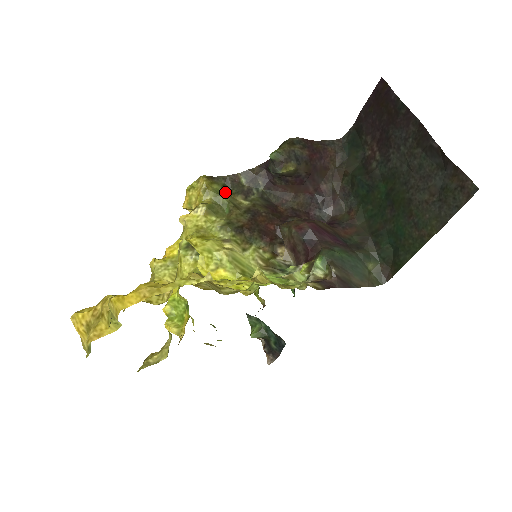
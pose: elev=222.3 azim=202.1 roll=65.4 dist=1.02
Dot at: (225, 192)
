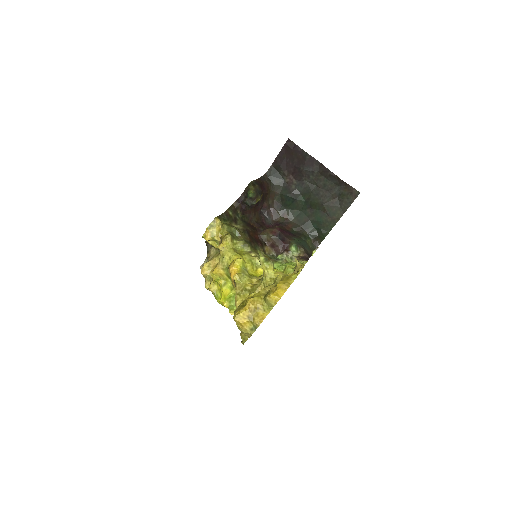
Dot at: (227, 223)
